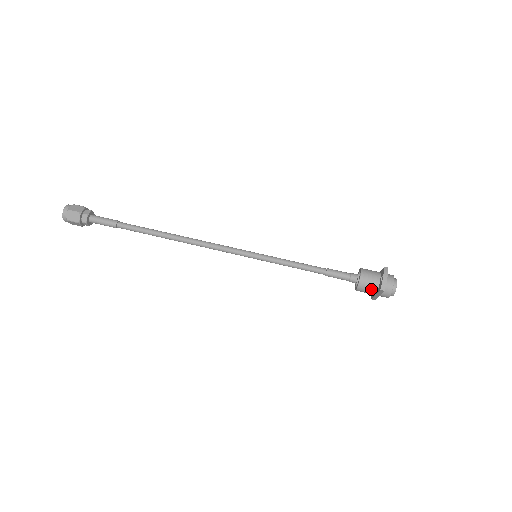
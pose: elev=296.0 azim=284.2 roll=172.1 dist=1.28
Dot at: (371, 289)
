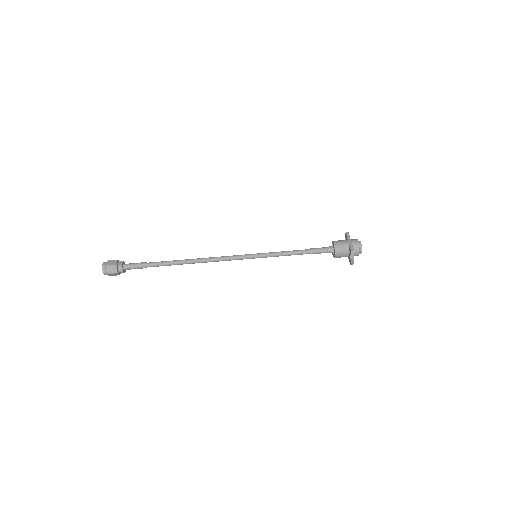
Dot at: occluded
